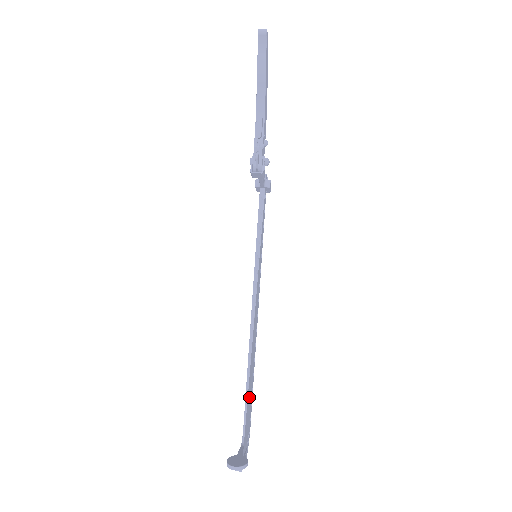
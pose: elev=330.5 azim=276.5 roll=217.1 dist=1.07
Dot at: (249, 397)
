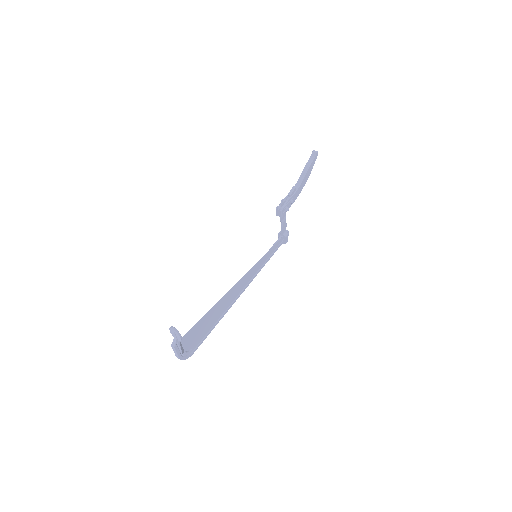
Dot at: (205, 323)
